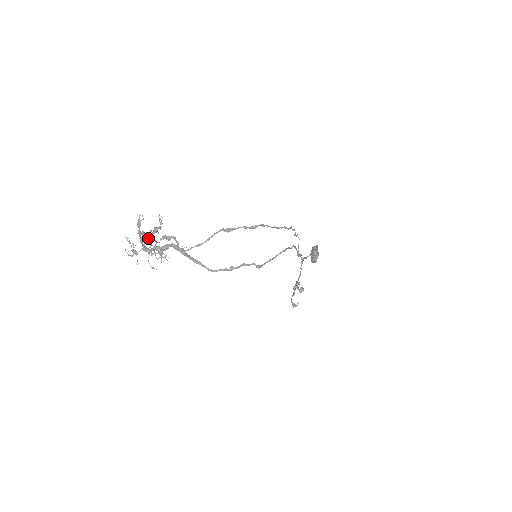
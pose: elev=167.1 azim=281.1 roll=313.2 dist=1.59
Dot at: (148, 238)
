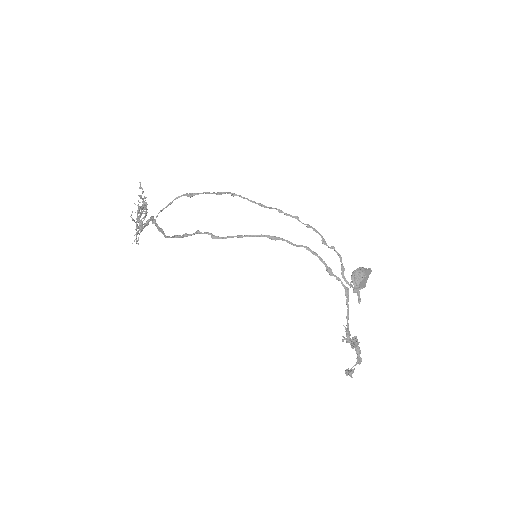
Dot at: (145, 217)
